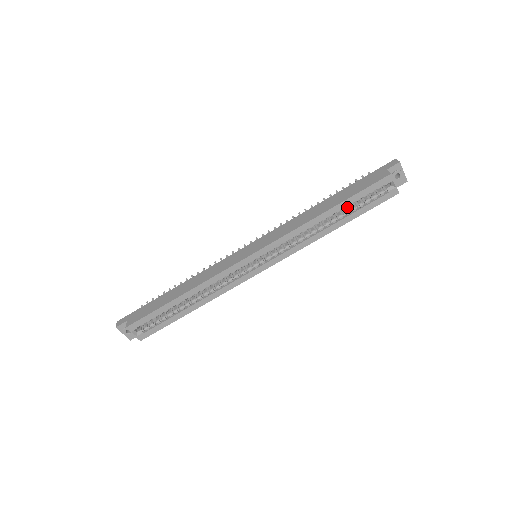
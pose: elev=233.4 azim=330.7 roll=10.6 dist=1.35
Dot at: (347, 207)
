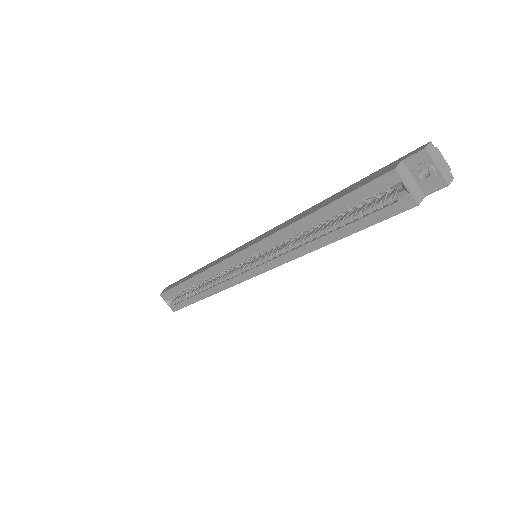
Dot at: (347, 214)
